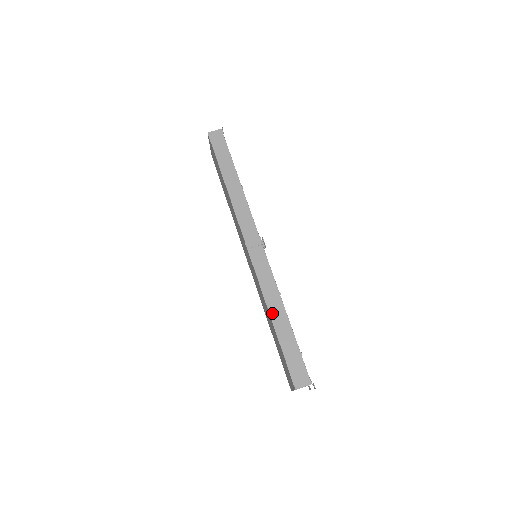
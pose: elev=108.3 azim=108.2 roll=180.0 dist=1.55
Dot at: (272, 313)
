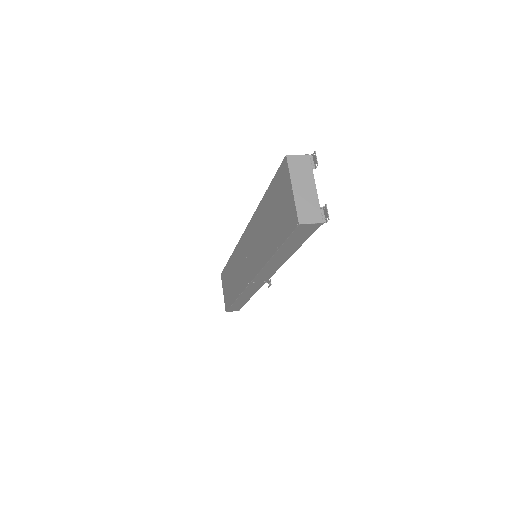
Dot at: occluded
